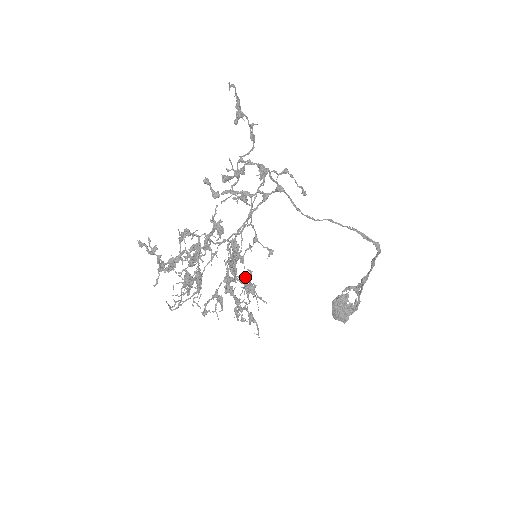
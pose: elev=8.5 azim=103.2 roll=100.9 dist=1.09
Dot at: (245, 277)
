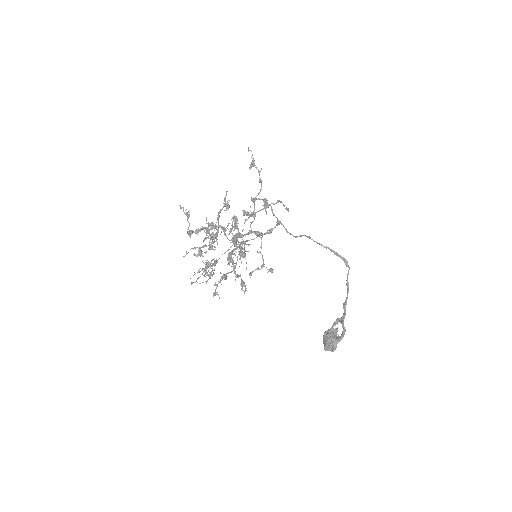
Dot at: (240, 243)
